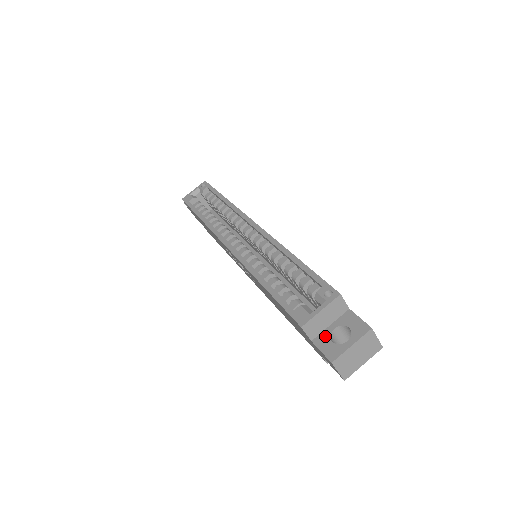
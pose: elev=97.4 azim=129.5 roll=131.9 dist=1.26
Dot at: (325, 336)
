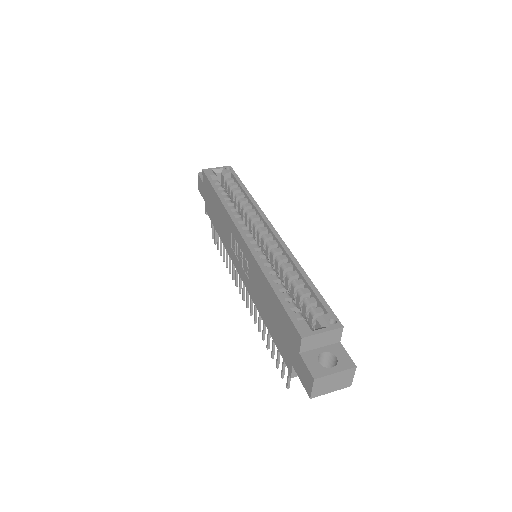
Dot at: (313, 355)
